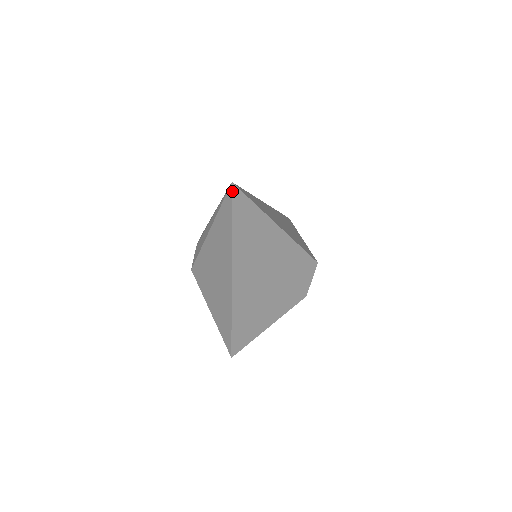
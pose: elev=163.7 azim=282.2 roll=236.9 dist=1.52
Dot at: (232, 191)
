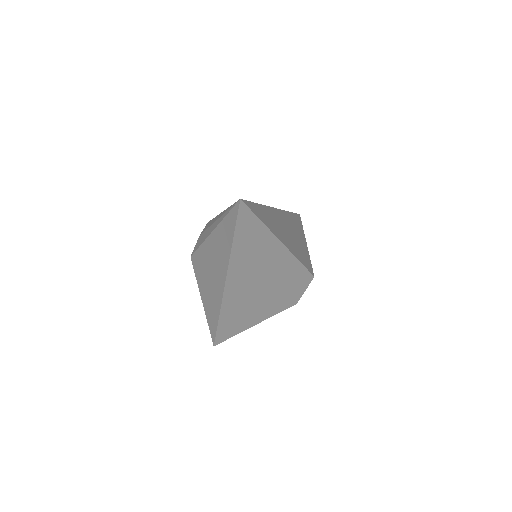
Dot at: (239, 207)
